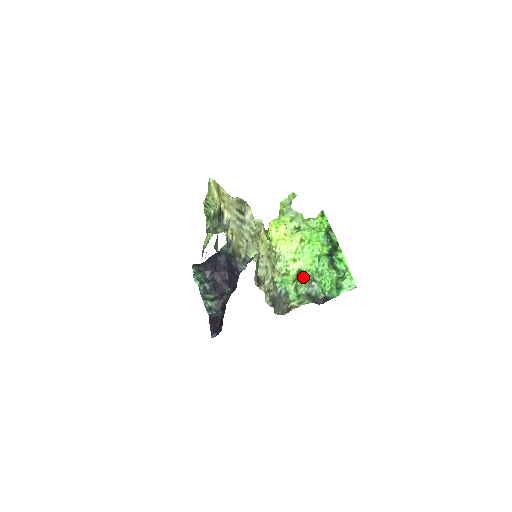
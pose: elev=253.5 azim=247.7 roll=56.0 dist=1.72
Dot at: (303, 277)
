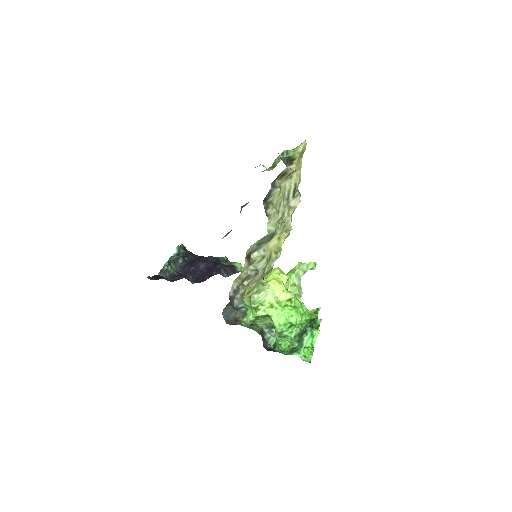
Dot at: (269, 318)
